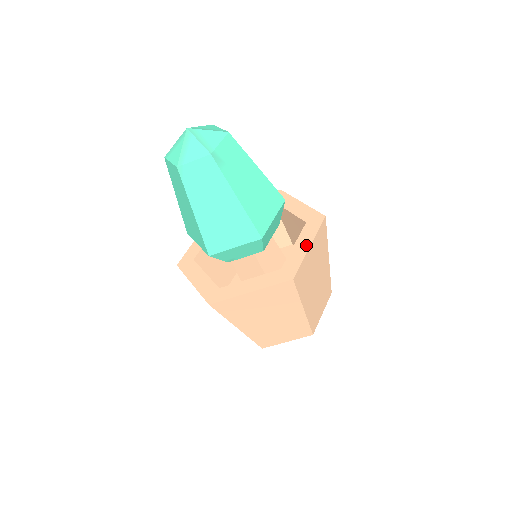
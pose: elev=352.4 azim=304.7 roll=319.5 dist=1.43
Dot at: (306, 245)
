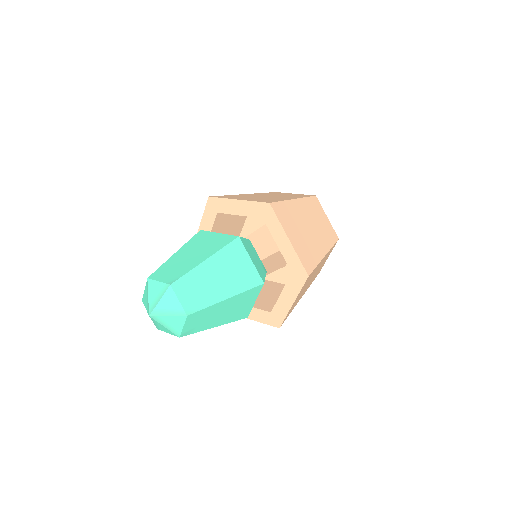
Dot at: (290, 301)
